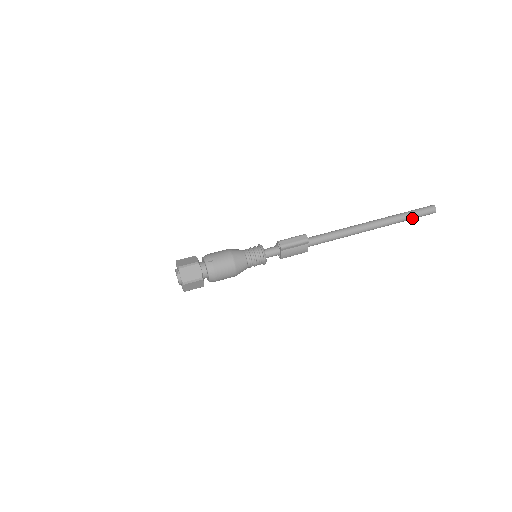
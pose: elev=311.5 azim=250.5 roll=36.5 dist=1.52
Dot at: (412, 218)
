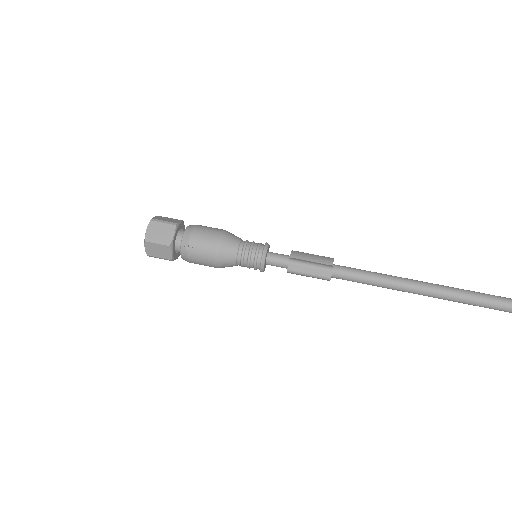
Dot at: out of frame
